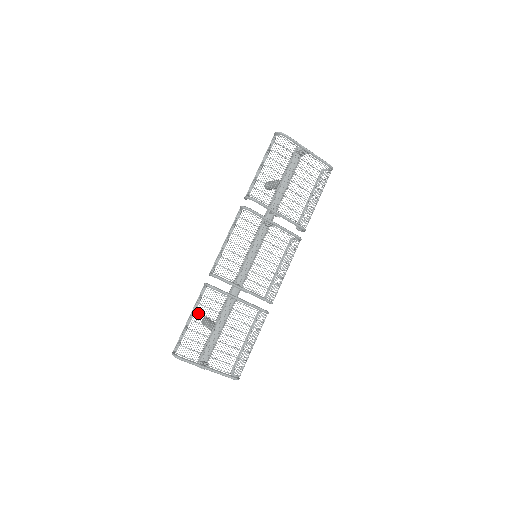
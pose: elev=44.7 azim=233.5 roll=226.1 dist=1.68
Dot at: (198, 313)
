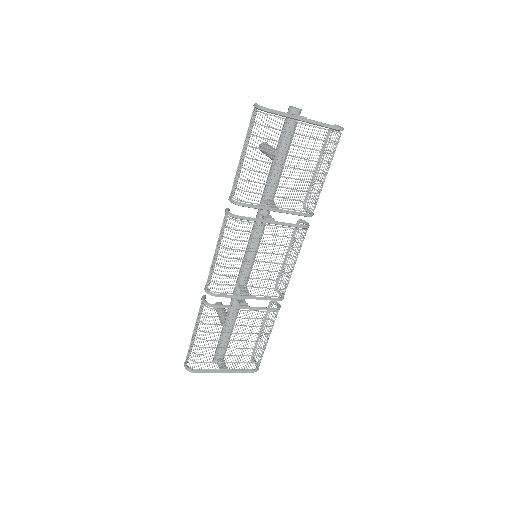
Dot at: (201, 331)
